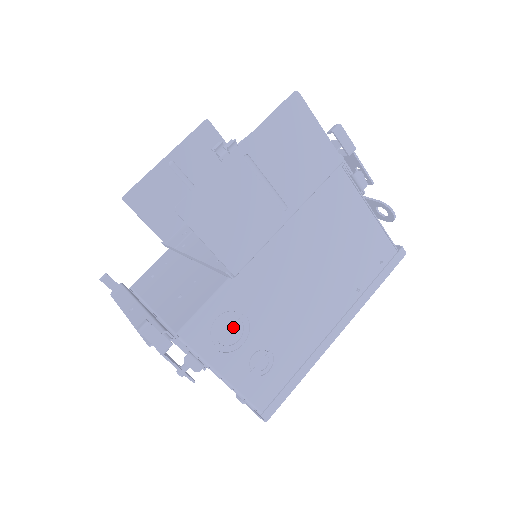
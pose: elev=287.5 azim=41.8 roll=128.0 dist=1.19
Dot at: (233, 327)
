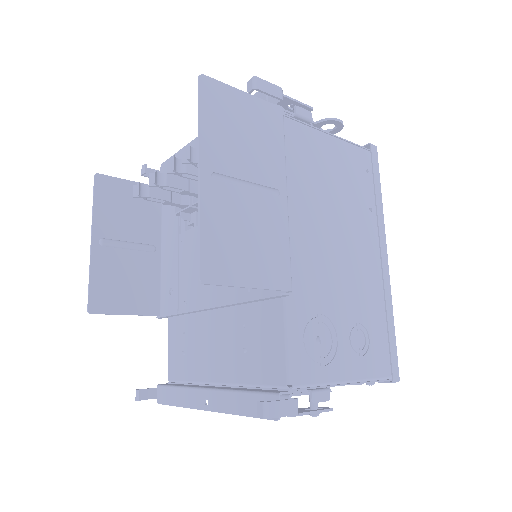
Dot at: (320, 334)
